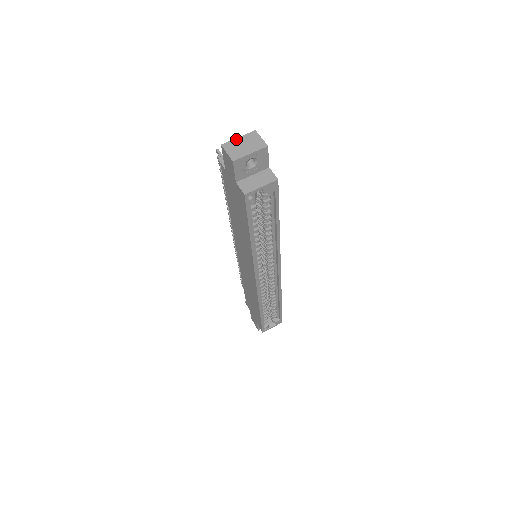
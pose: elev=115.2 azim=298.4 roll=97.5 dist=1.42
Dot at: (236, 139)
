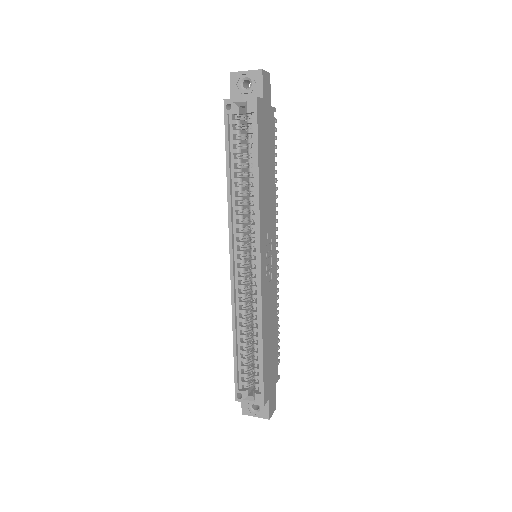
Dot at: occluded
